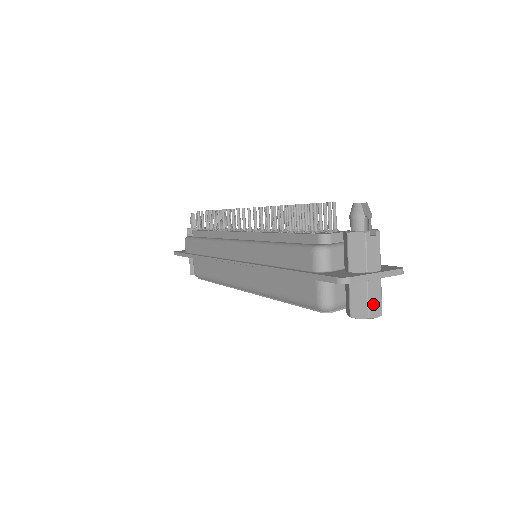
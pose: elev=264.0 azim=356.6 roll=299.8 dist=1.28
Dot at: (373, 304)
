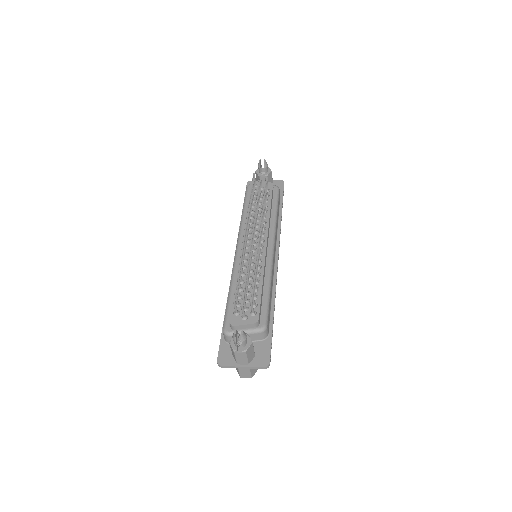
Dot at: (243, 374)
